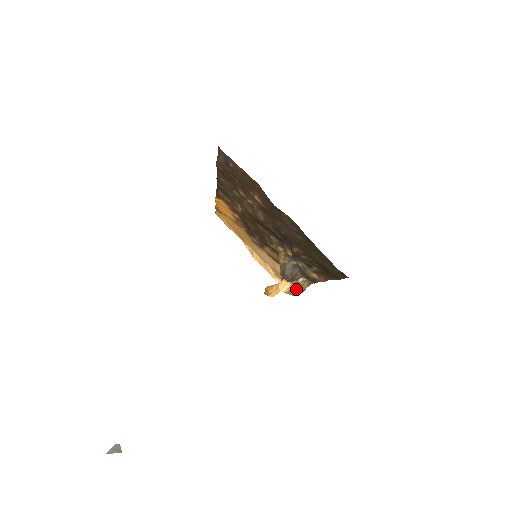
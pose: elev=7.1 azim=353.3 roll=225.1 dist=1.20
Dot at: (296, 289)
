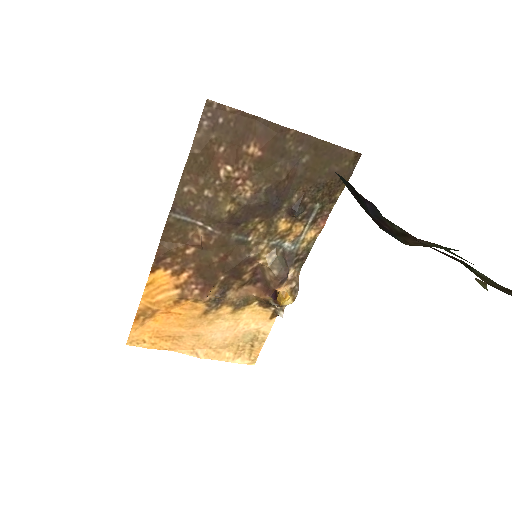
Dot at: (293, 287)
